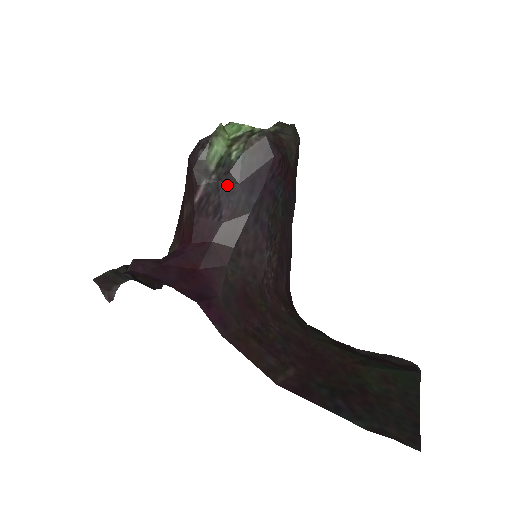
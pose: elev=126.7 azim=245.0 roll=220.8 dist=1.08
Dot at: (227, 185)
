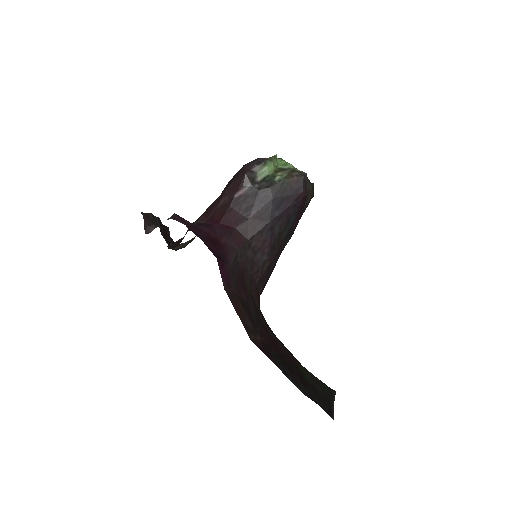
Dot at: (264, 195)
